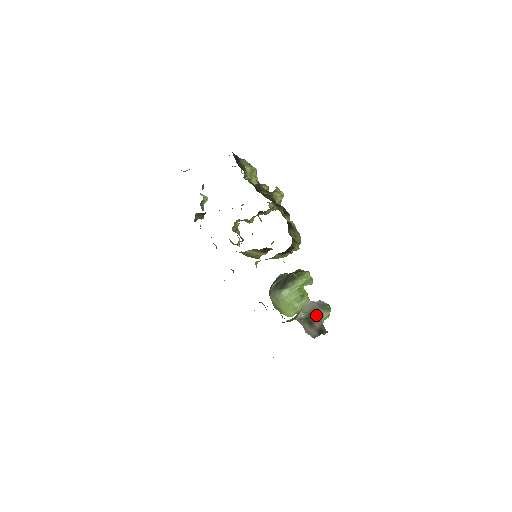
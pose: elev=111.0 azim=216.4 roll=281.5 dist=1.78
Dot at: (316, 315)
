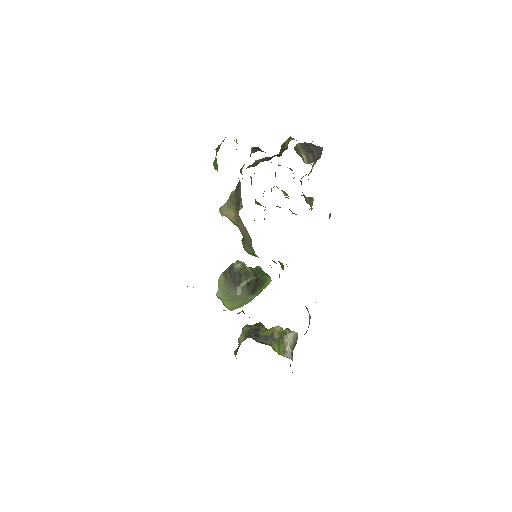
Dot at: occluded
